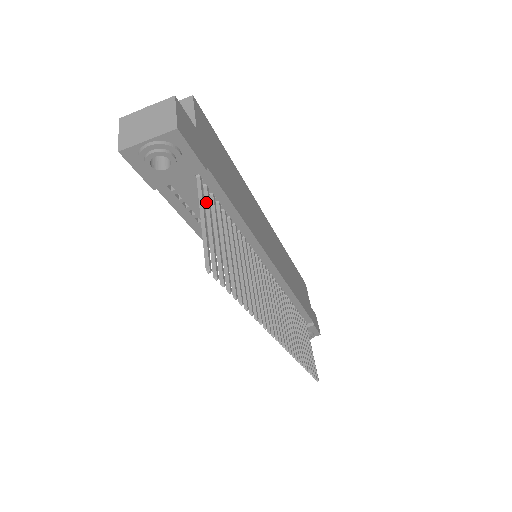
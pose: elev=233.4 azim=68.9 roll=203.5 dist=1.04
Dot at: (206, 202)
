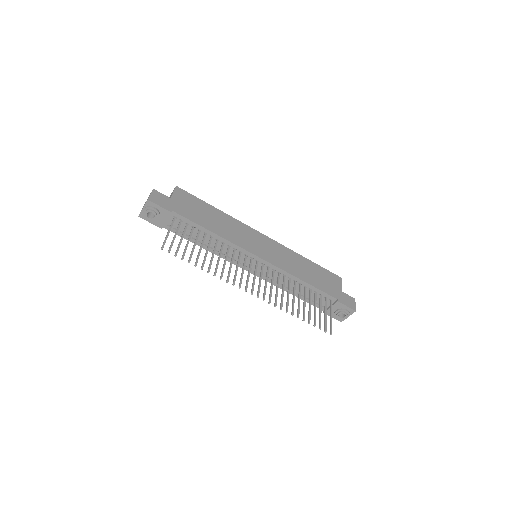
Dot at: (178, 226)
